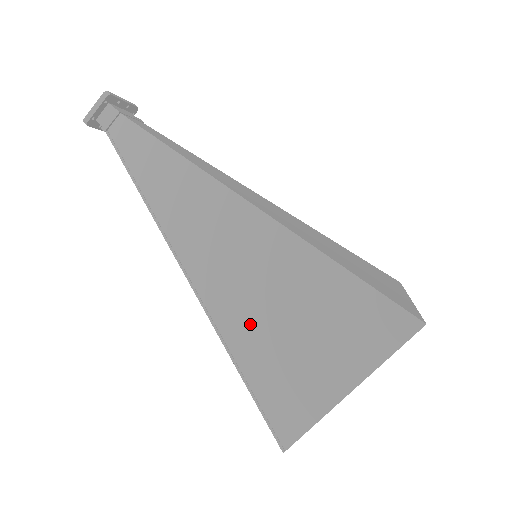
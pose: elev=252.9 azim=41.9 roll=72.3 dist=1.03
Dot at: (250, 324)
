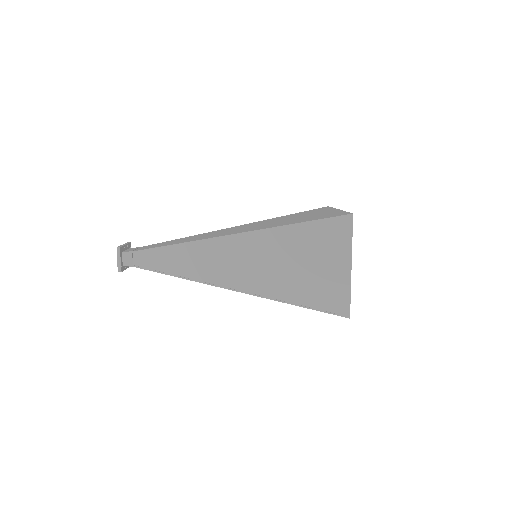
Dot at: (286, 283)
